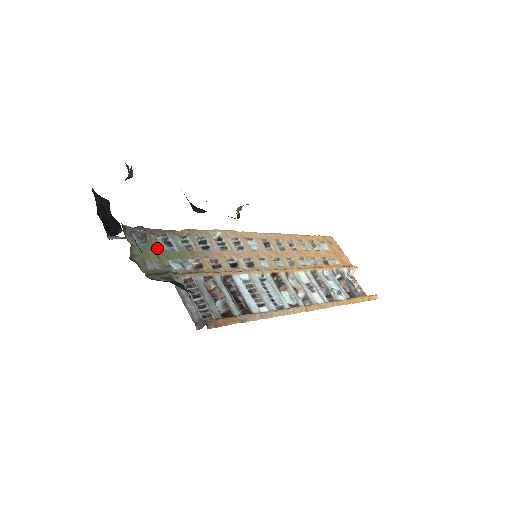
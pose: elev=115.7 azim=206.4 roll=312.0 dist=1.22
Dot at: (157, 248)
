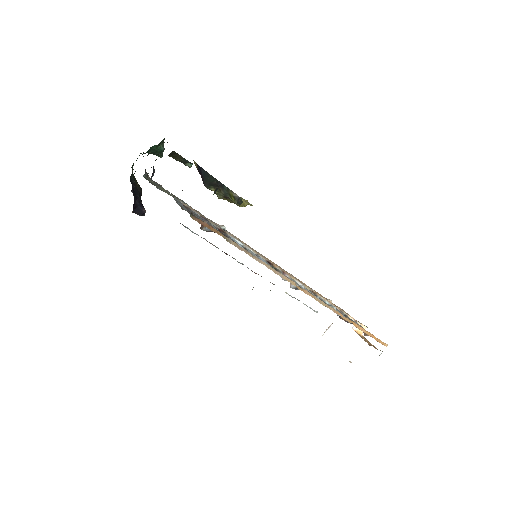
Dot at: (168, 192)
